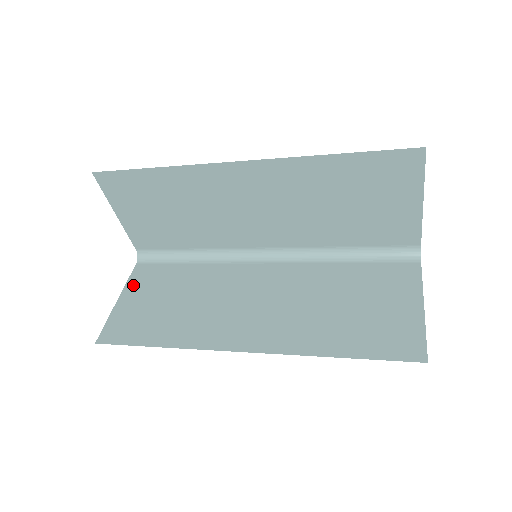
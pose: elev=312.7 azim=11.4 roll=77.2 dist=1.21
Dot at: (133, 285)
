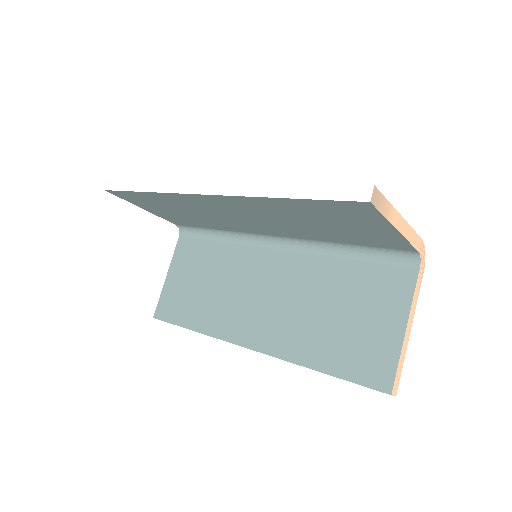
Dot at: (176, 261)
